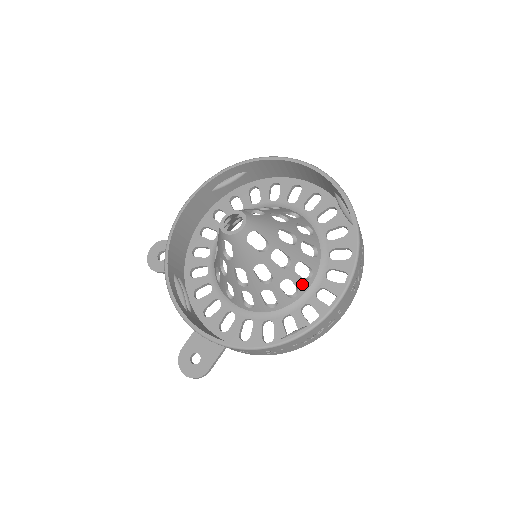
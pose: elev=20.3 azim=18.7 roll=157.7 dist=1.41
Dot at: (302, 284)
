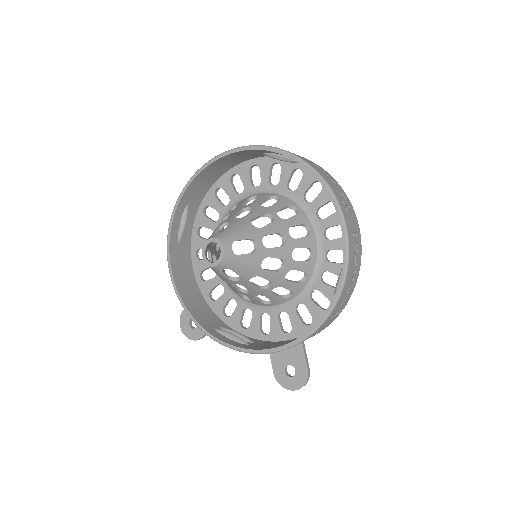
Dot at: (308, 242)
